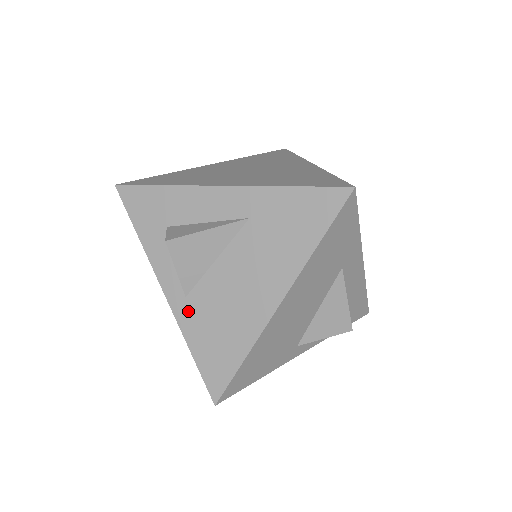
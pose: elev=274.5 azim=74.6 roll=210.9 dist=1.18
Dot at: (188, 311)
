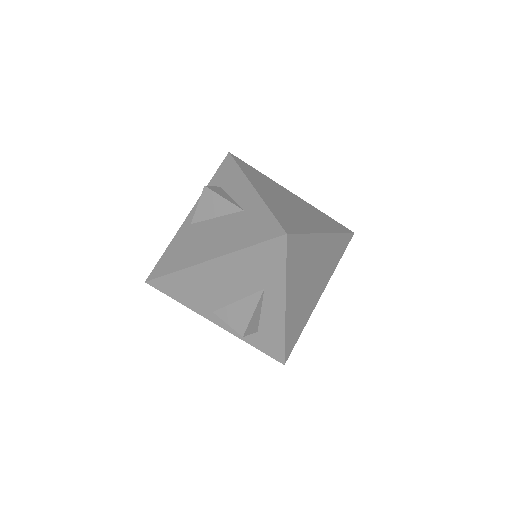
Dot at: (185, 231)
